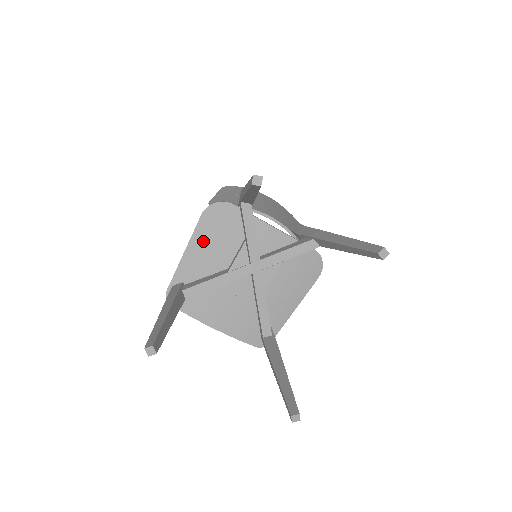
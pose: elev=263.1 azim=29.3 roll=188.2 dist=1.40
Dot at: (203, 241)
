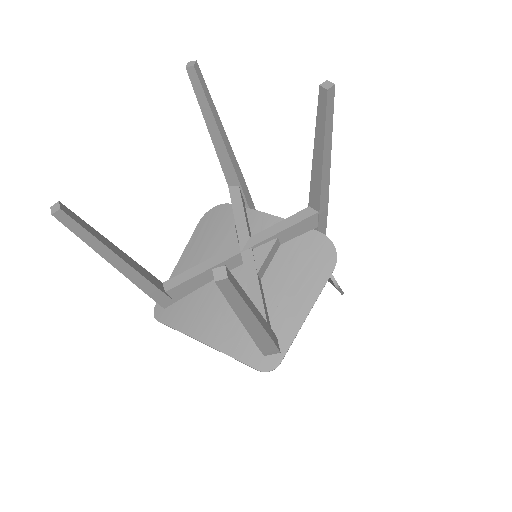
Dot at: (197, 245)
